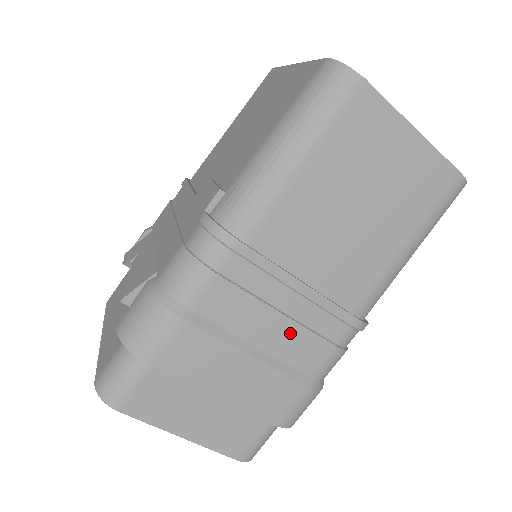
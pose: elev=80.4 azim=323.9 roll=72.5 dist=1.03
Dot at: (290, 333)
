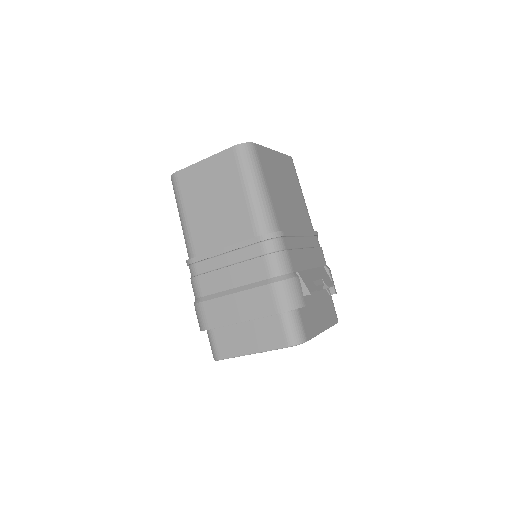
Dot at: (240, 270)
